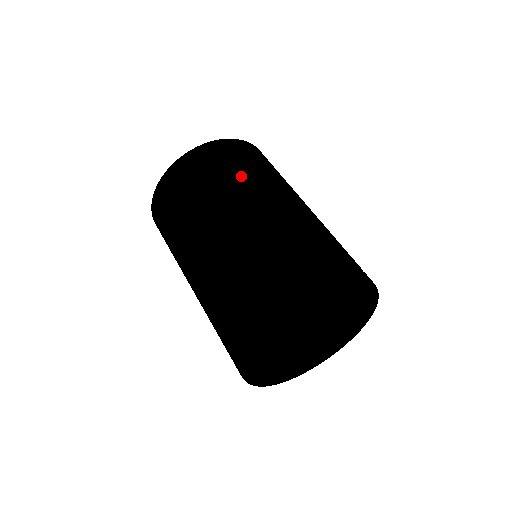
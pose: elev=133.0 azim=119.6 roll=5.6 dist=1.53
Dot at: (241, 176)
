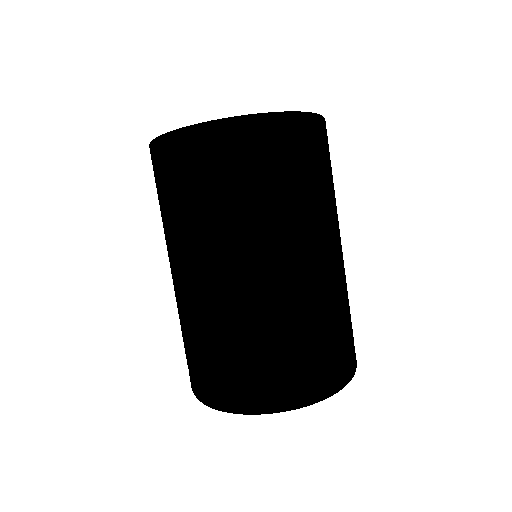
Dot at: (263, 205)
